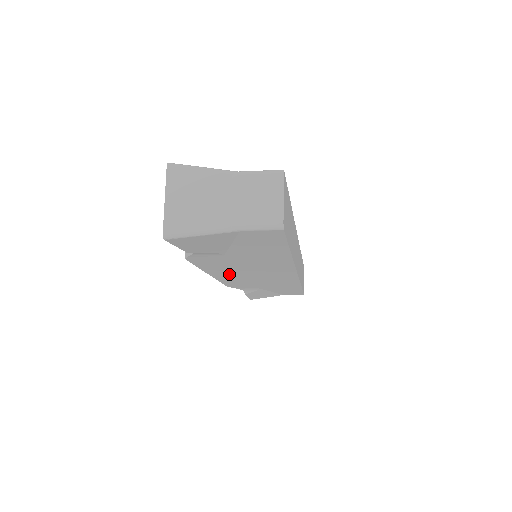
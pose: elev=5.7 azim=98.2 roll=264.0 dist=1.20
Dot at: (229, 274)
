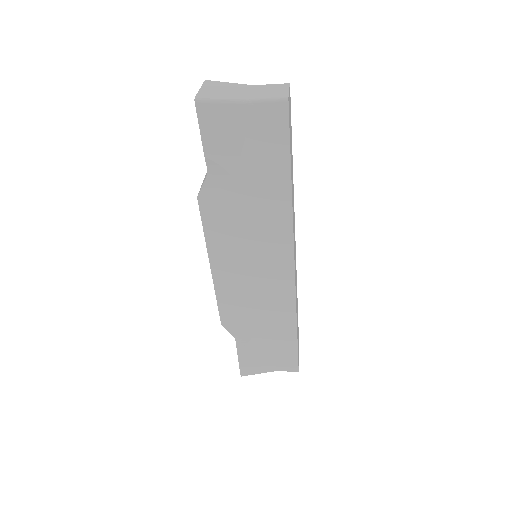
Dot at: (229, 263)
